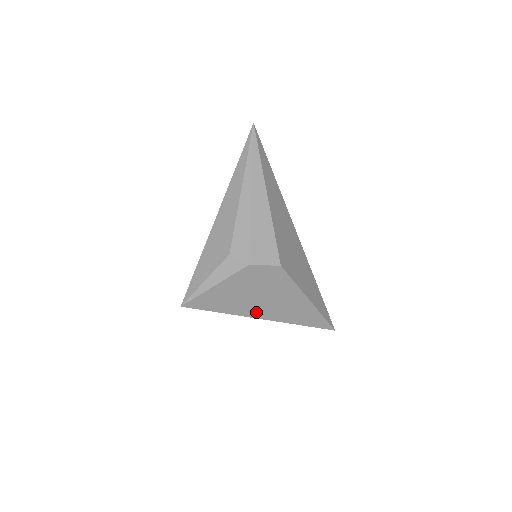
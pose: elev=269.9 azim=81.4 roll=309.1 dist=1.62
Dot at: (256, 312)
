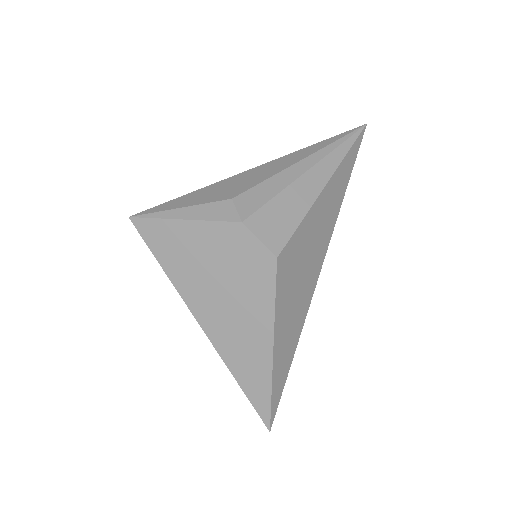
Dot at: (201, 307)
